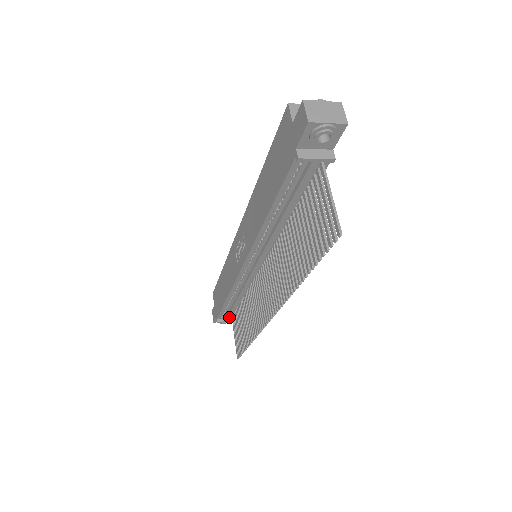
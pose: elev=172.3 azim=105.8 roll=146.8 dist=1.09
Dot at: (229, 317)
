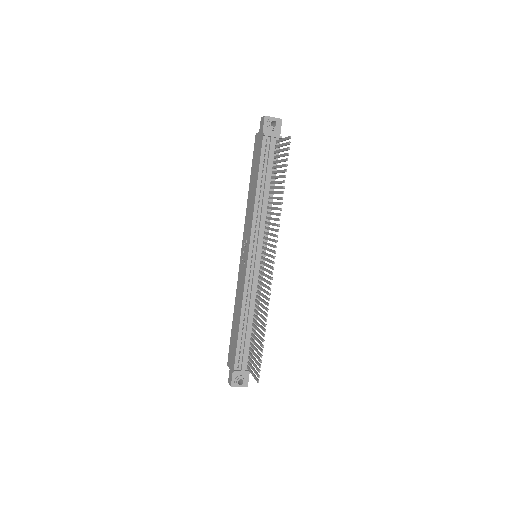
Dot at: (244, 361)
